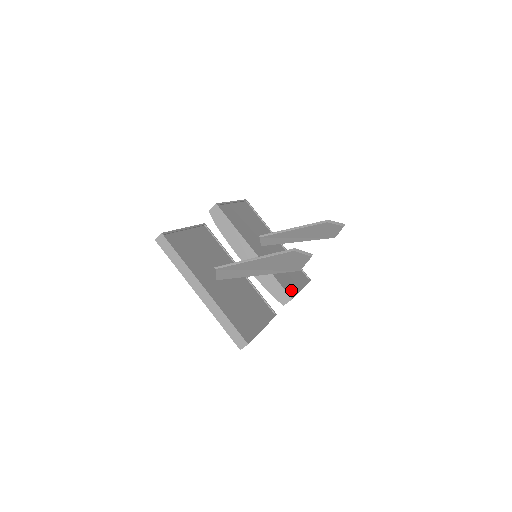
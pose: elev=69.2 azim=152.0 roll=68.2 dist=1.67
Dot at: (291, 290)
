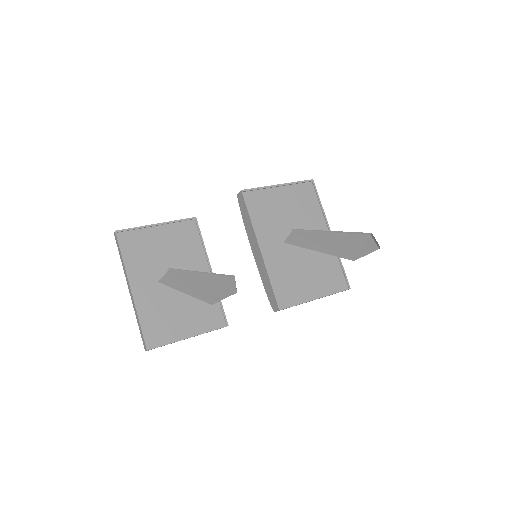
Dot at: (291, 299)
